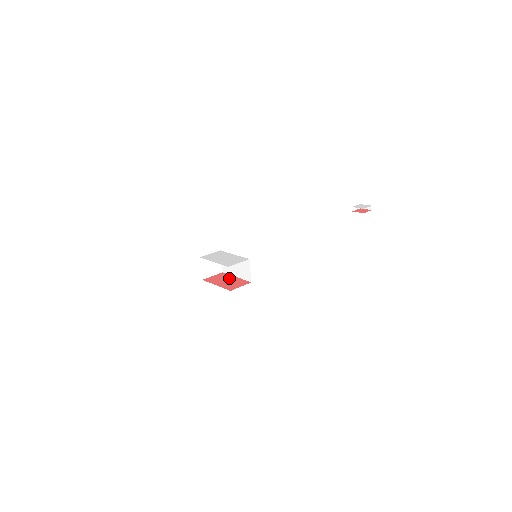
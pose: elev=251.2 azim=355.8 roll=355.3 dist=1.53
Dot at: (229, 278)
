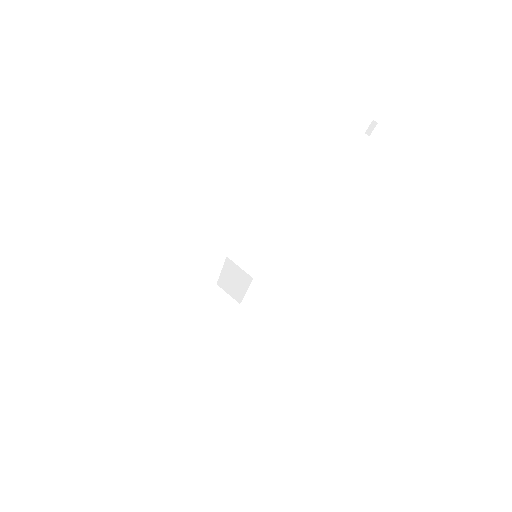
Dot at: occluded
